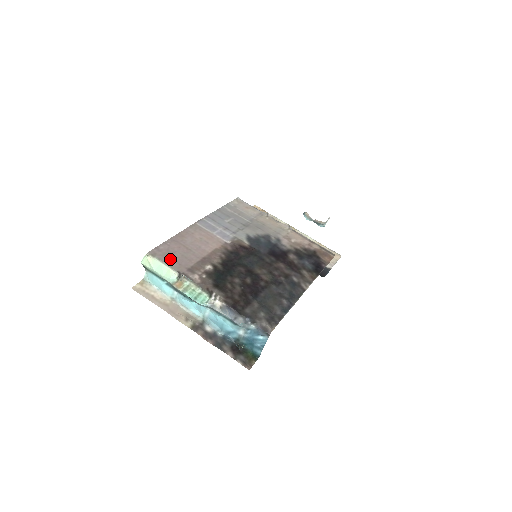
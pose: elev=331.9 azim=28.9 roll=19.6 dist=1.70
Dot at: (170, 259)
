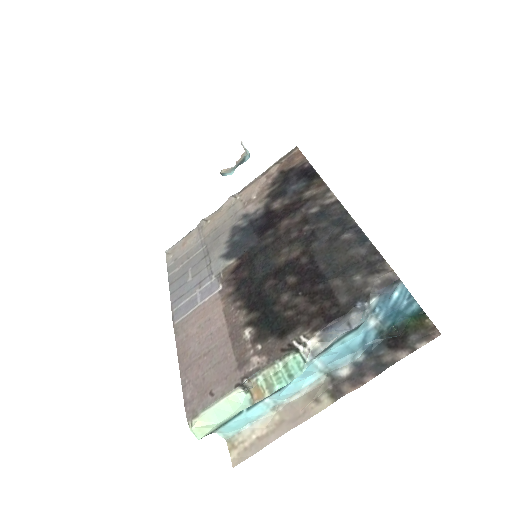
Dot at: (211, 390)
